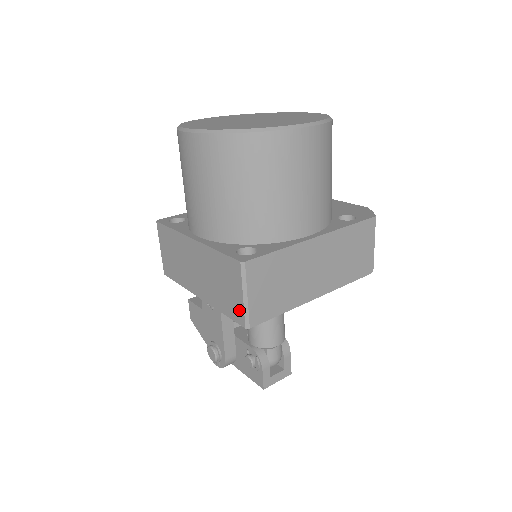
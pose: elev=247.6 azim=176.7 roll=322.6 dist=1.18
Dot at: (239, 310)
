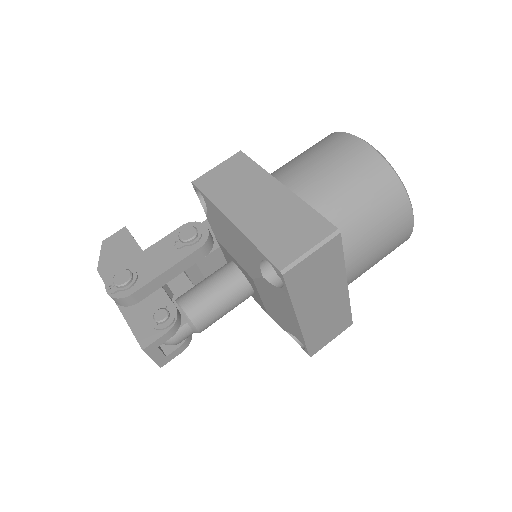
Dot at: (289, 255)
